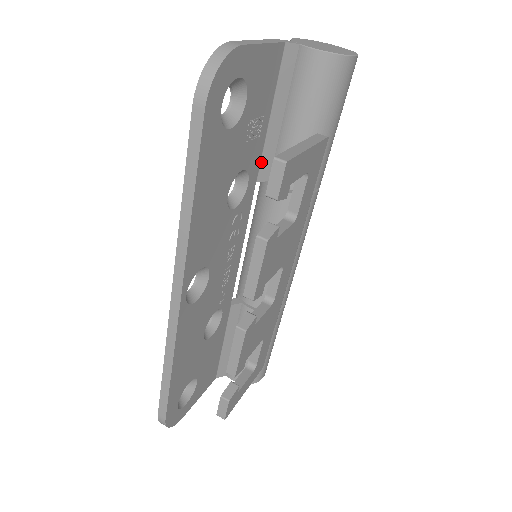
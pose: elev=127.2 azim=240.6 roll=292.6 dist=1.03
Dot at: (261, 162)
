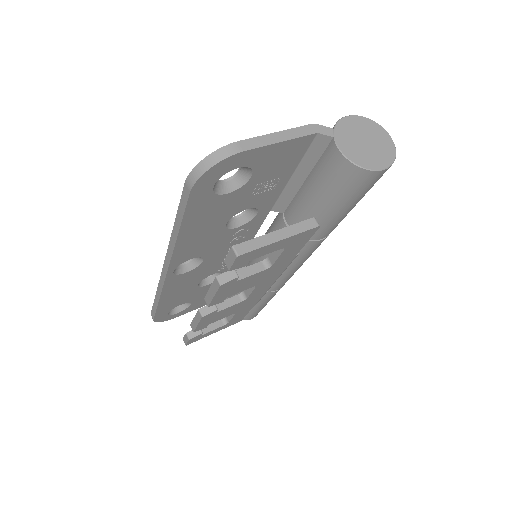
Dot at: (278, 200)
